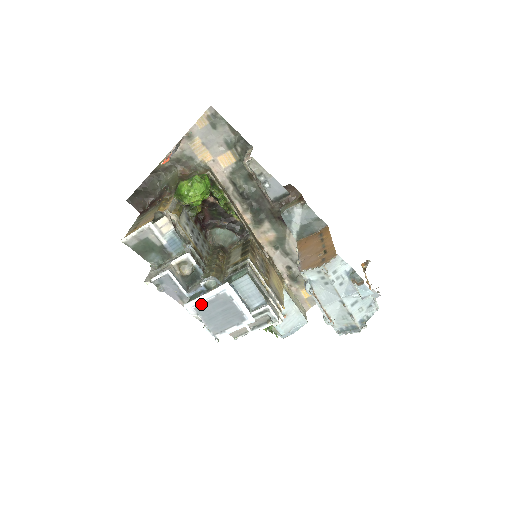
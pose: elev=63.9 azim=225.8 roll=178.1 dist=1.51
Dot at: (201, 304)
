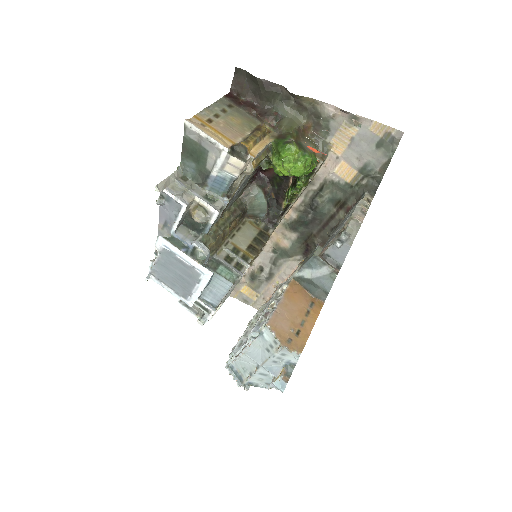
Dot at: (173, 253)
